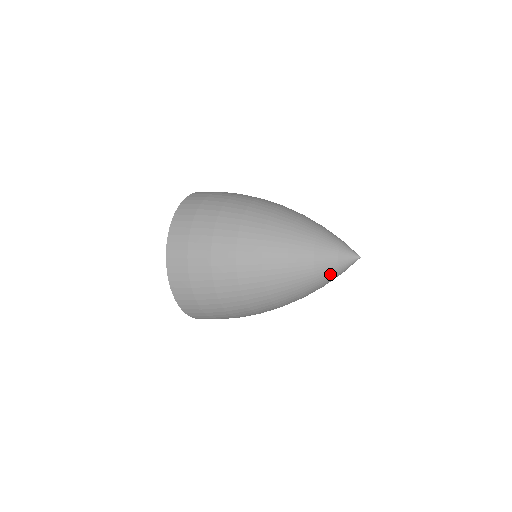
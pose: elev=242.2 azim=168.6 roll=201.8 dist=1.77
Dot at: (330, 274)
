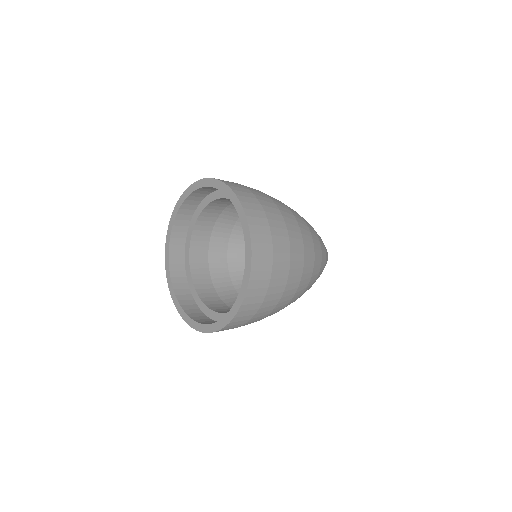
Dot at: occluded
